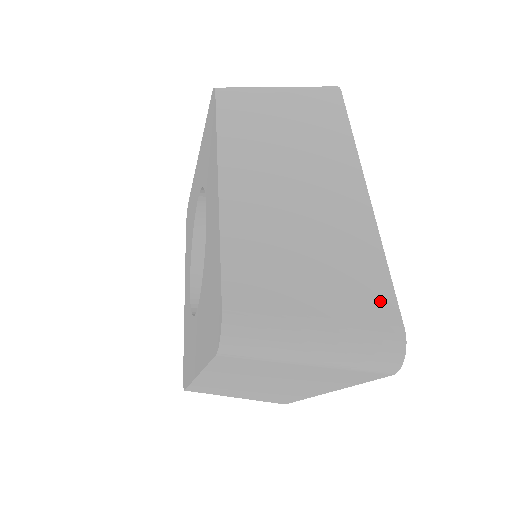
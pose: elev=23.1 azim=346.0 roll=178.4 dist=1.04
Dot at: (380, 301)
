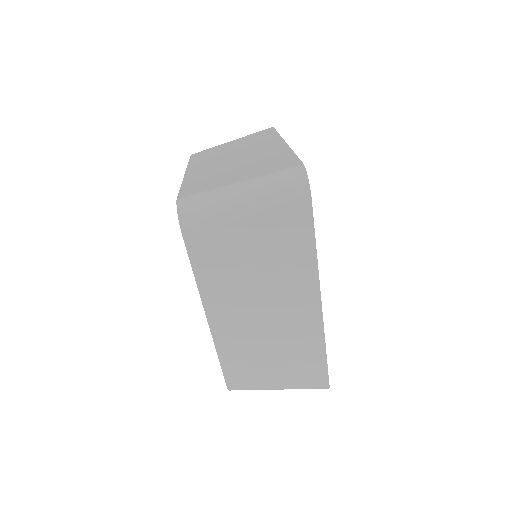
Dot at: (287, 163)
